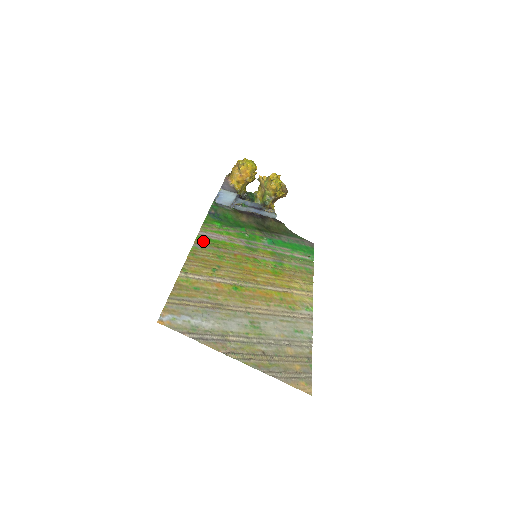
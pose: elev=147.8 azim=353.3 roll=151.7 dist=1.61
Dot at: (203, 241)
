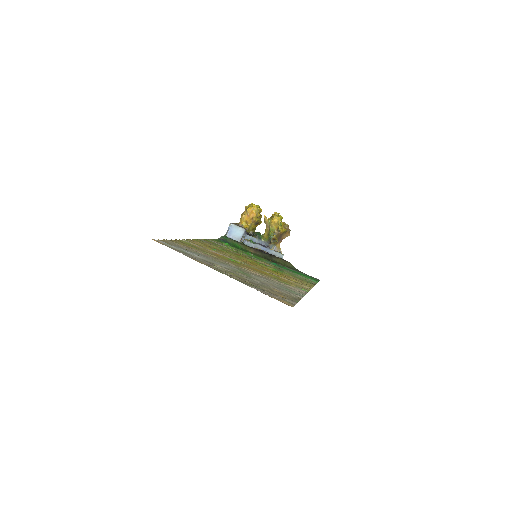
Dot at: (209, 241)
